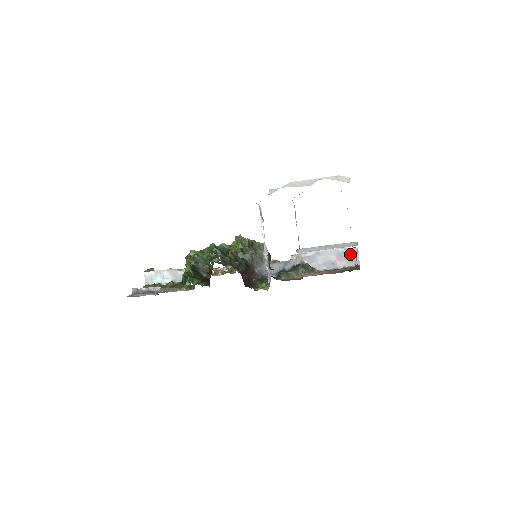
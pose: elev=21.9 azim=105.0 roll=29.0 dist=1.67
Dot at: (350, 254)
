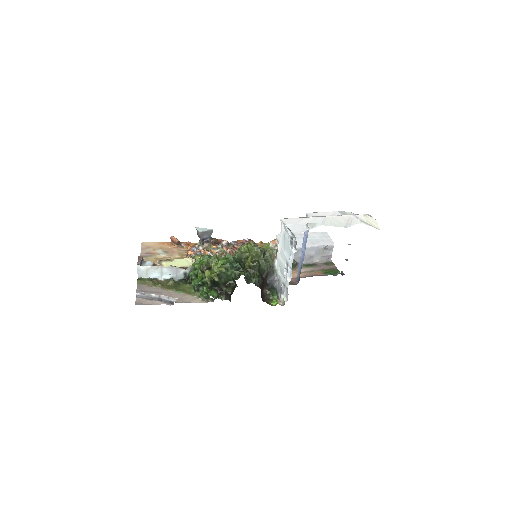
Dot at: (326, 250)
